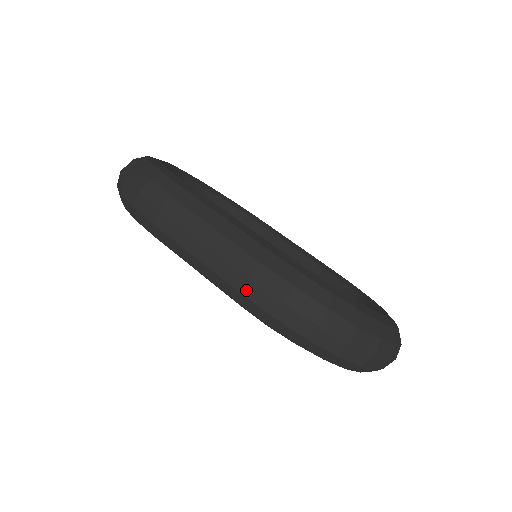
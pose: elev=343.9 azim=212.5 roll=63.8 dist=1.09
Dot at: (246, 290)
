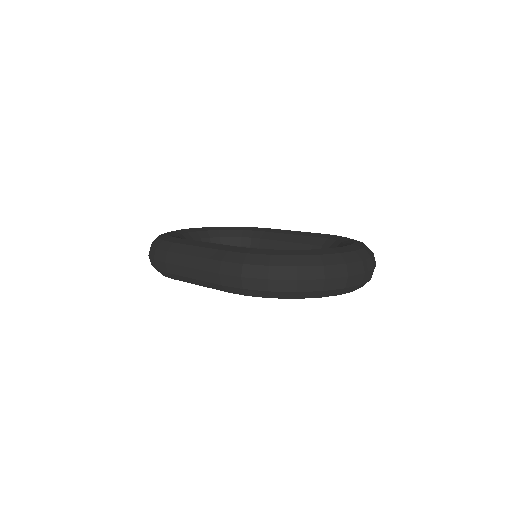
Dot at: (221, 282)
